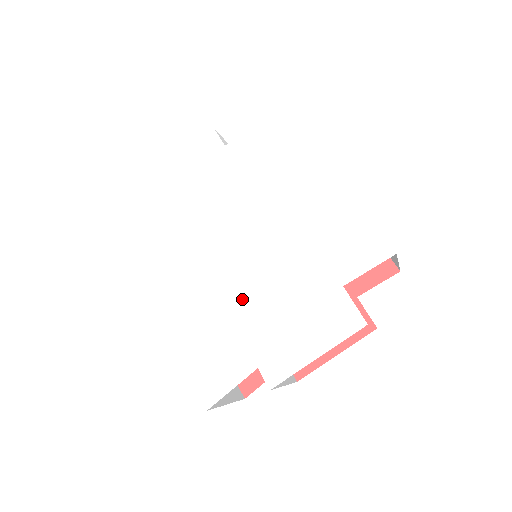
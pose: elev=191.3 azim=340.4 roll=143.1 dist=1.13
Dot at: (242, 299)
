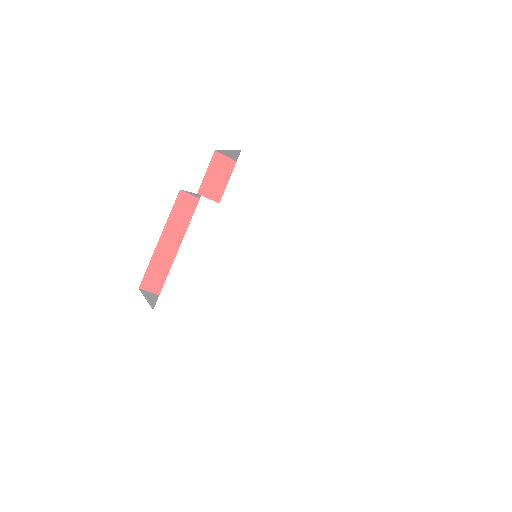
Dot at: (291, 291)
